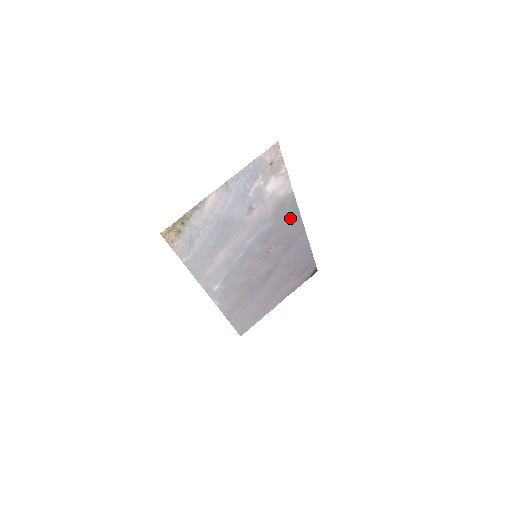
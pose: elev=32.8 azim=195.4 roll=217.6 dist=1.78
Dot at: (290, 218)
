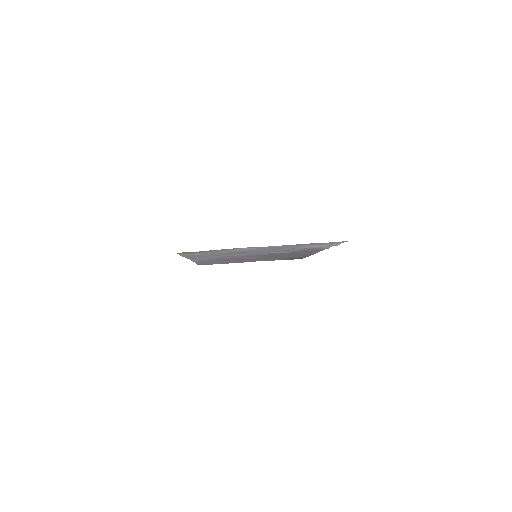
Dot at: (310, 251)
